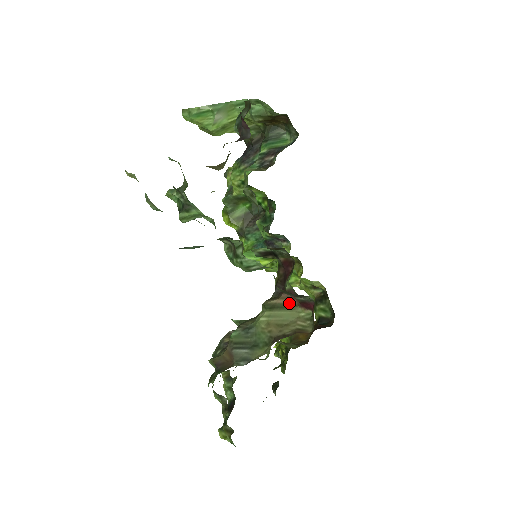
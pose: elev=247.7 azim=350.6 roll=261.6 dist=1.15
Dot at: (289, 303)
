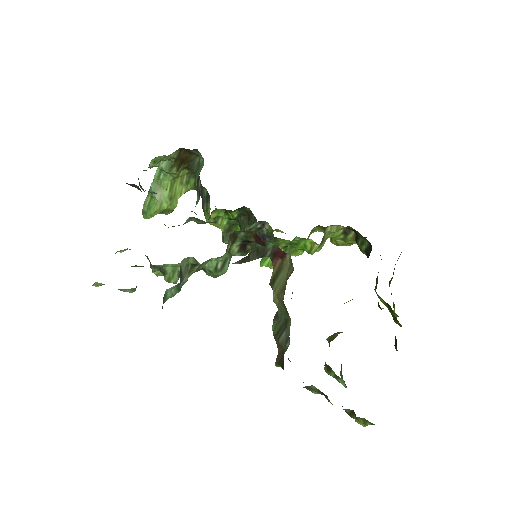
Dot at: (278, 265)
